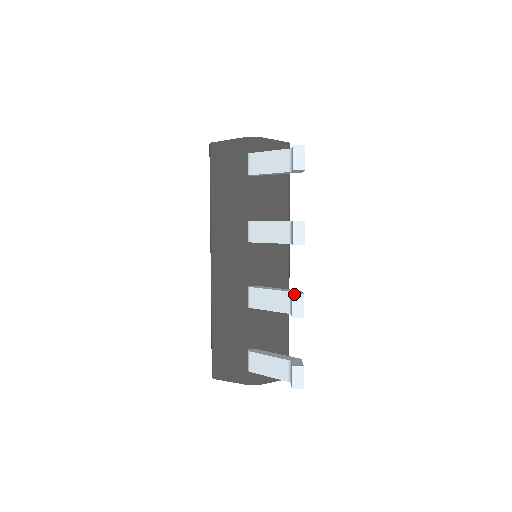
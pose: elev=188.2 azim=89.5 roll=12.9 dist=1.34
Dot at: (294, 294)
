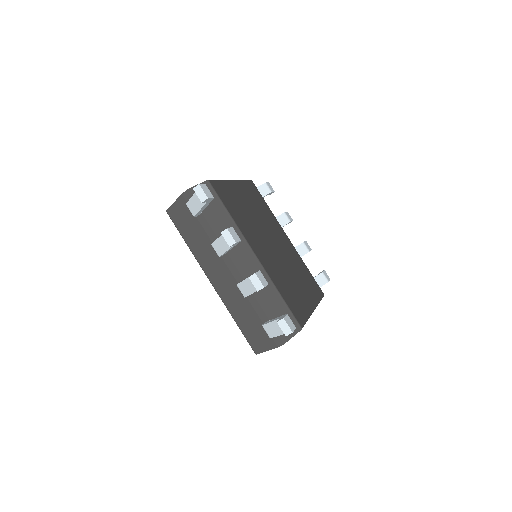
Dot at: occluded
